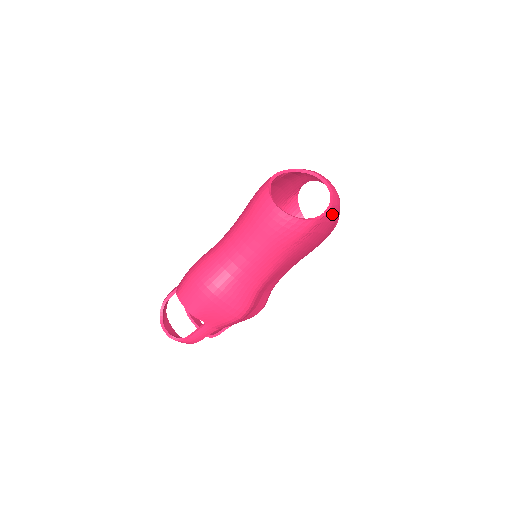
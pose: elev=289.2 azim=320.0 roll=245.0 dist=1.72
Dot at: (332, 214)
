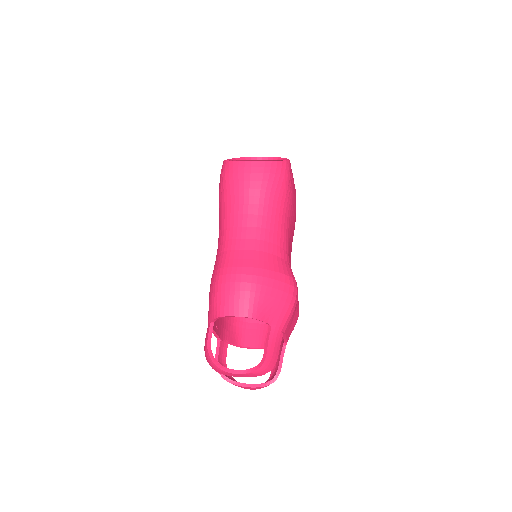
Dot at: occluded
